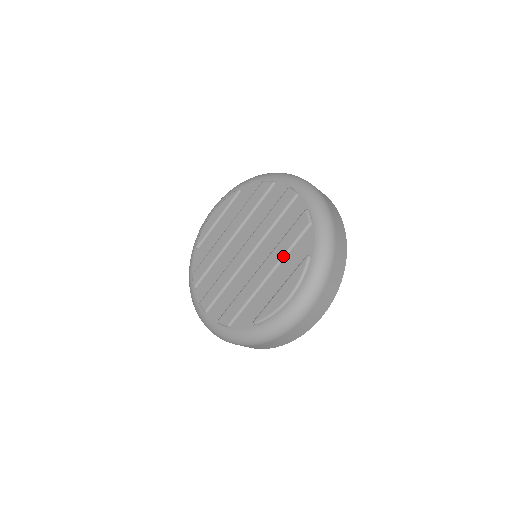
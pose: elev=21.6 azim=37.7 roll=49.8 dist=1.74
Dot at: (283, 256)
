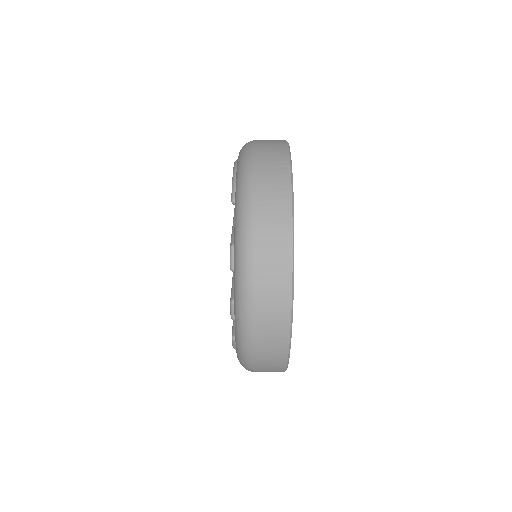
Dot at: occluded
